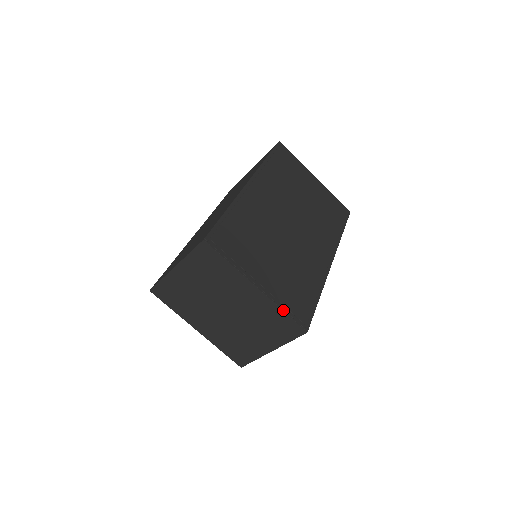
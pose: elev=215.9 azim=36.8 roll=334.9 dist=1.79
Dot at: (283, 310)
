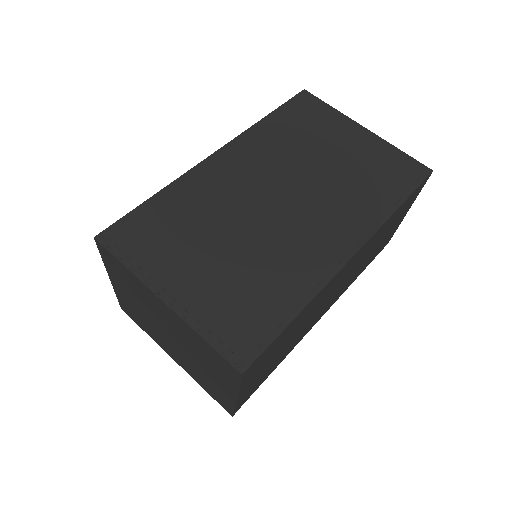
Dot at: (202, 336)
